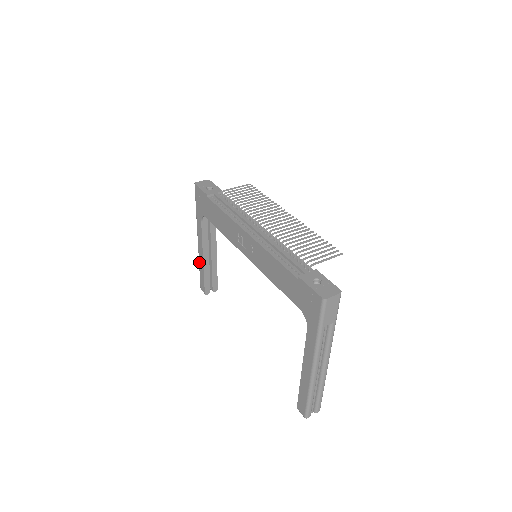
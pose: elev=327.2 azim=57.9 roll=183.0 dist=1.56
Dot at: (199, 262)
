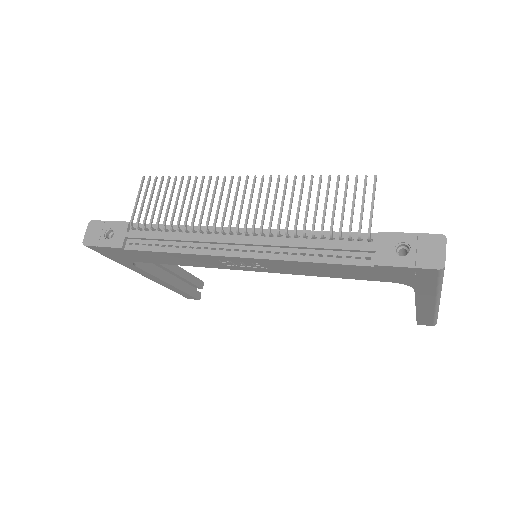
Dot at: occluded
